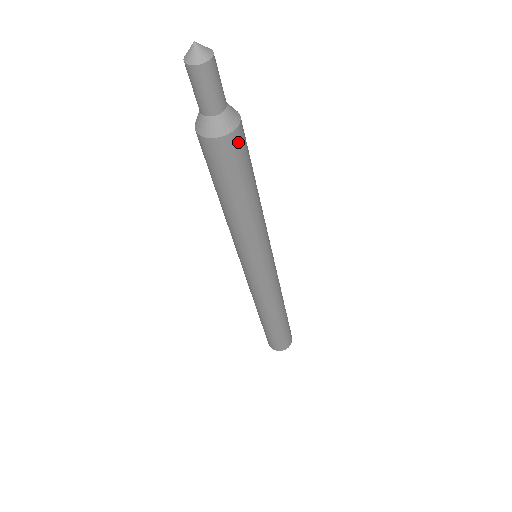
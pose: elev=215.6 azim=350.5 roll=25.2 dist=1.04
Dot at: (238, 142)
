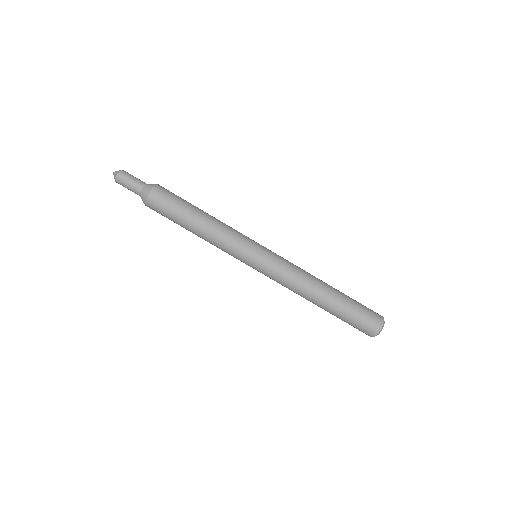
Dot at: (162, 191)
